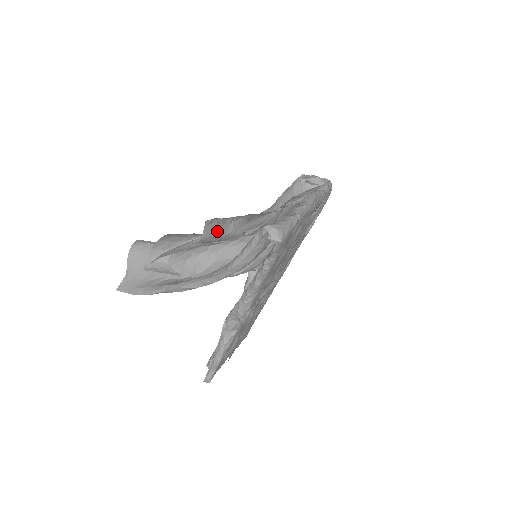
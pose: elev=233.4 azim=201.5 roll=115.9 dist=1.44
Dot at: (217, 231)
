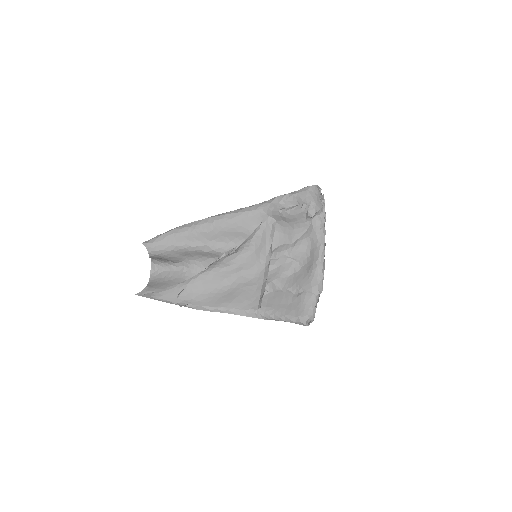
Dot at: (250, 289)
